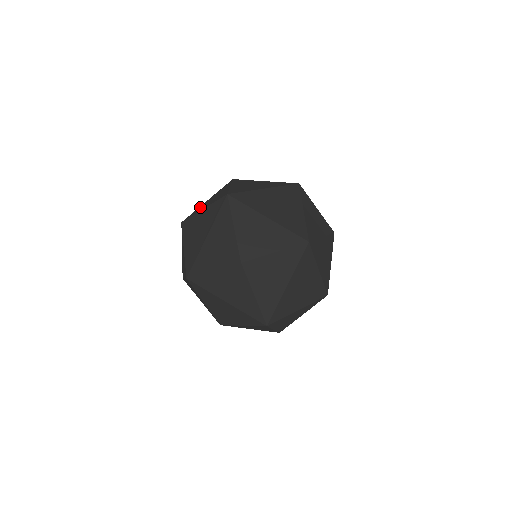
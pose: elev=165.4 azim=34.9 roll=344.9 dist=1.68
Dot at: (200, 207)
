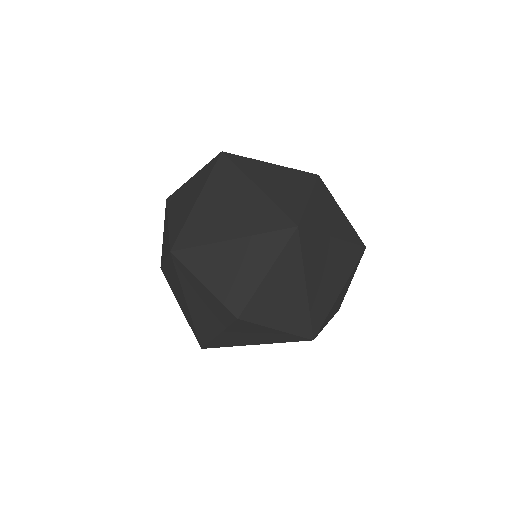
Dot at: (257, 166)
